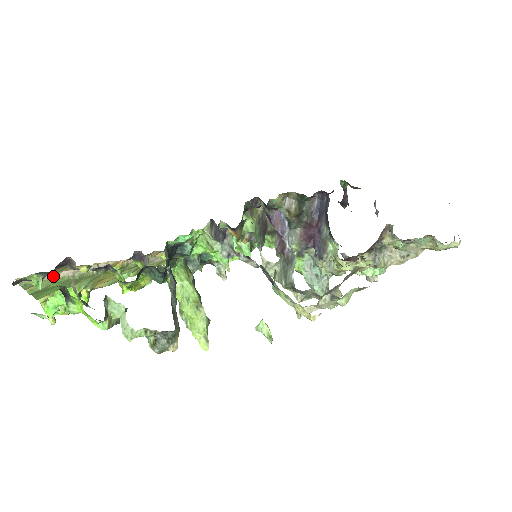
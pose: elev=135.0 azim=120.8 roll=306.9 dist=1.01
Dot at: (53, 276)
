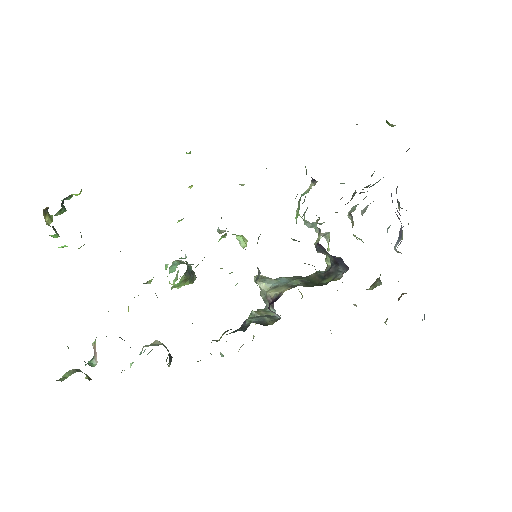
Dot at: occluded
